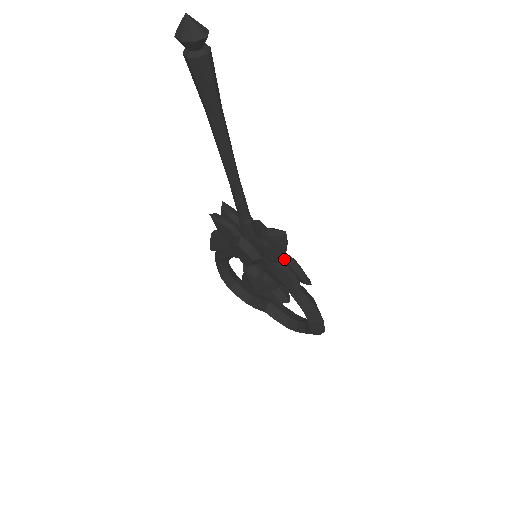
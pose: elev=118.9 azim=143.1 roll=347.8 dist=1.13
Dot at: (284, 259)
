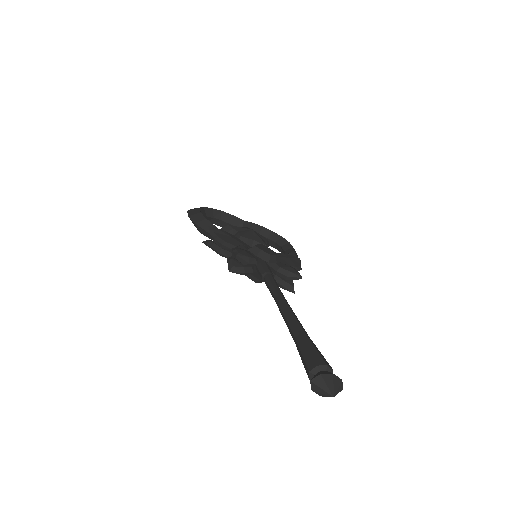
Dot at: occluded
